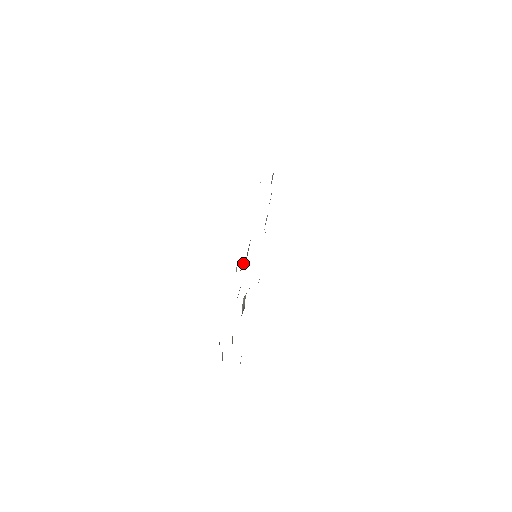
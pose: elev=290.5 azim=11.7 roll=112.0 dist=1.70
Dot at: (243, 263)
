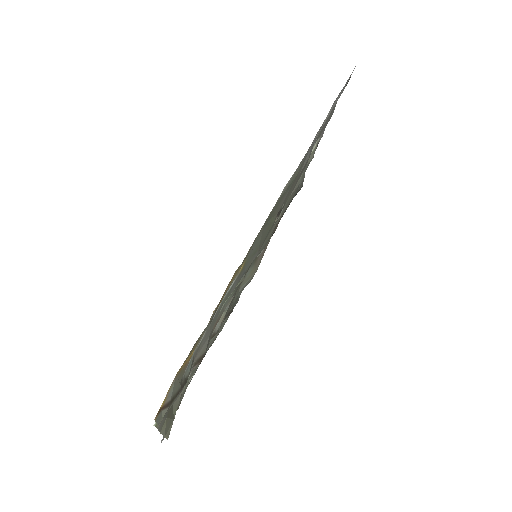
Dot at: (245, 276)
